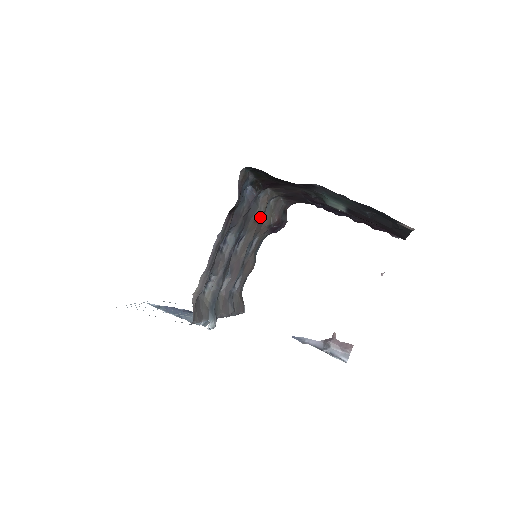
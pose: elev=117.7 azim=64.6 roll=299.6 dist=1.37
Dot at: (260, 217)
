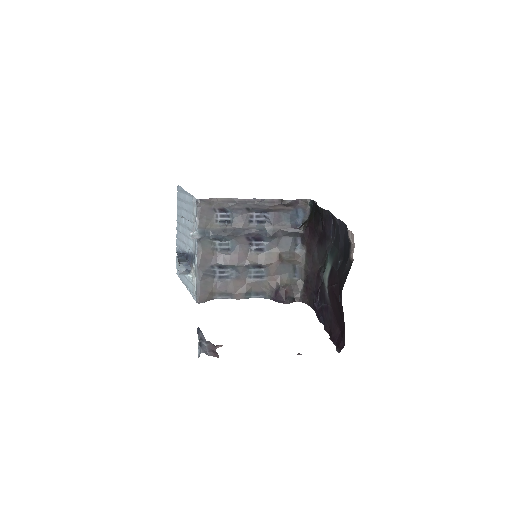
Dot at: (283, 257)
